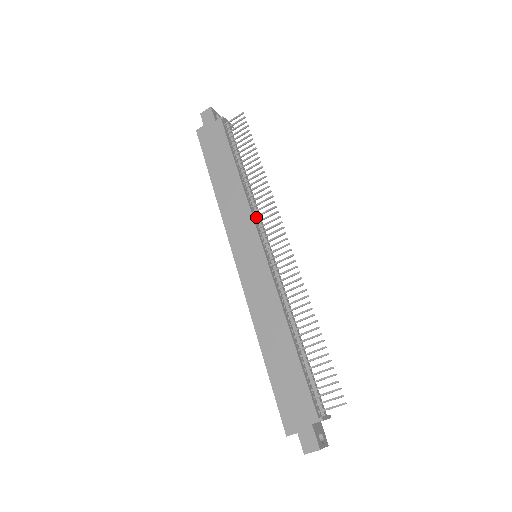
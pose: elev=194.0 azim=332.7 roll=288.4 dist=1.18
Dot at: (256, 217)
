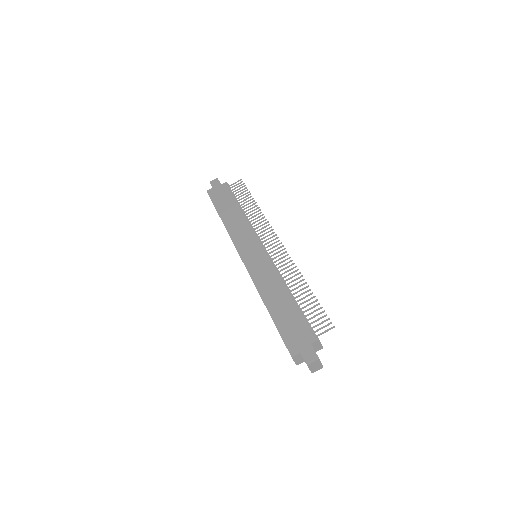
Dot at: (255, 232)
